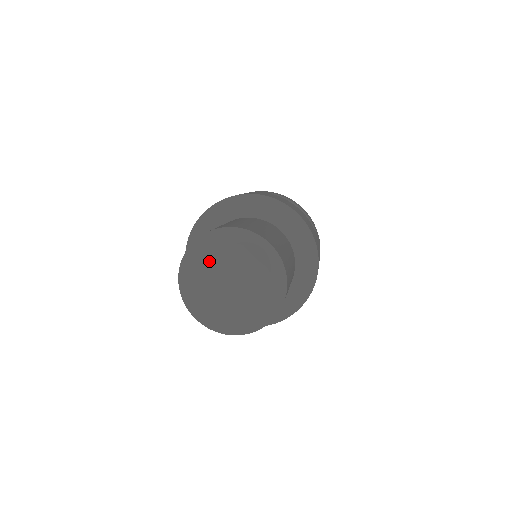
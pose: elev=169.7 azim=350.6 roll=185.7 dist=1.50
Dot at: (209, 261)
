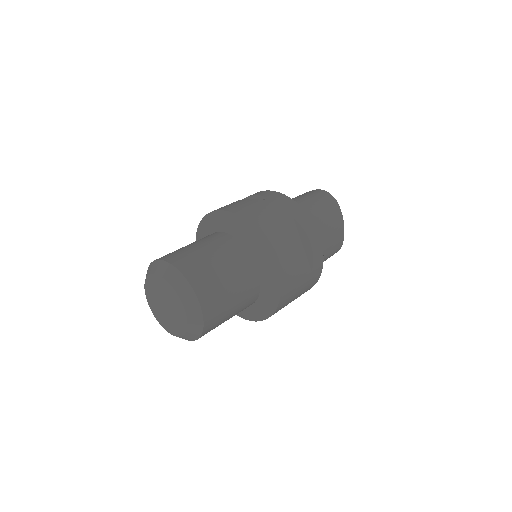
Dot at: (158, 283)
